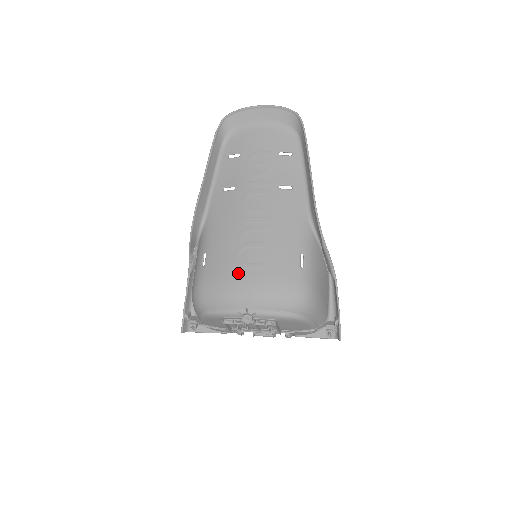
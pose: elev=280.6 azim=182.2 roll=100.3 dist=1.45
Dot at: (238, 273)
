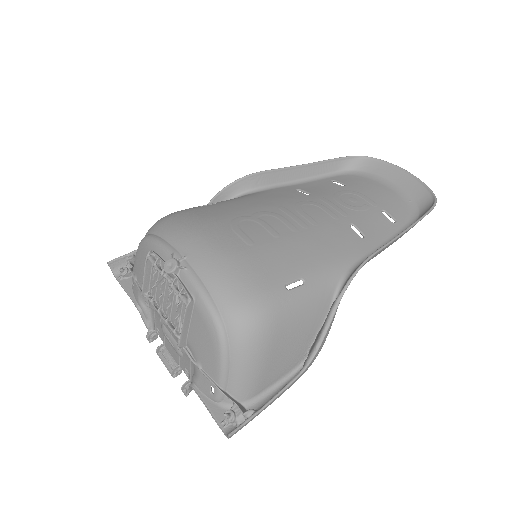
Dot at: (221, 226)
